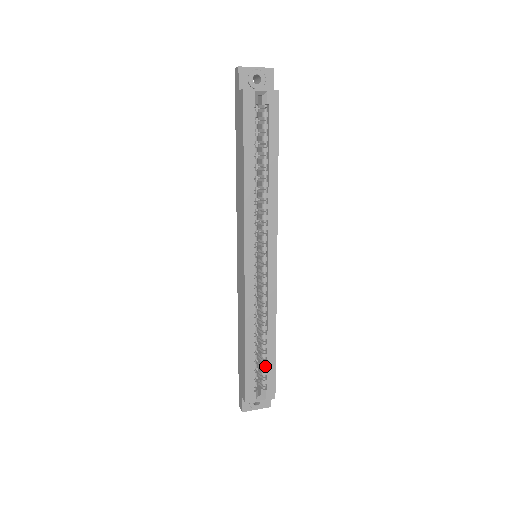
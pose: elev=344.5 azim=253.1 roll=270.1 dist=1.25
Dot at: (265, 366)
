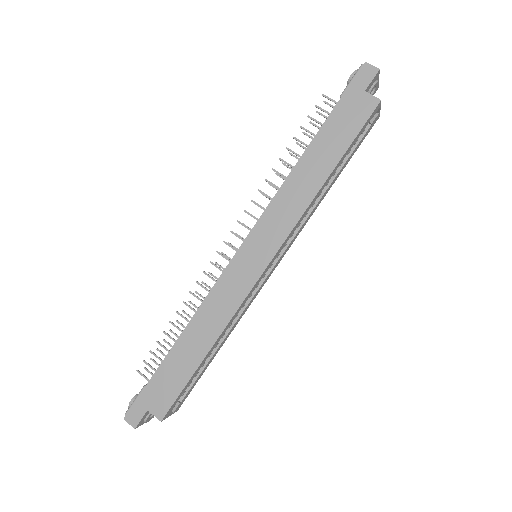
Dot at: occluded
